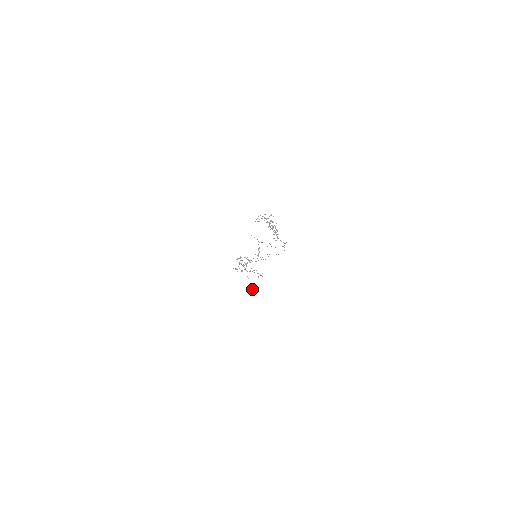
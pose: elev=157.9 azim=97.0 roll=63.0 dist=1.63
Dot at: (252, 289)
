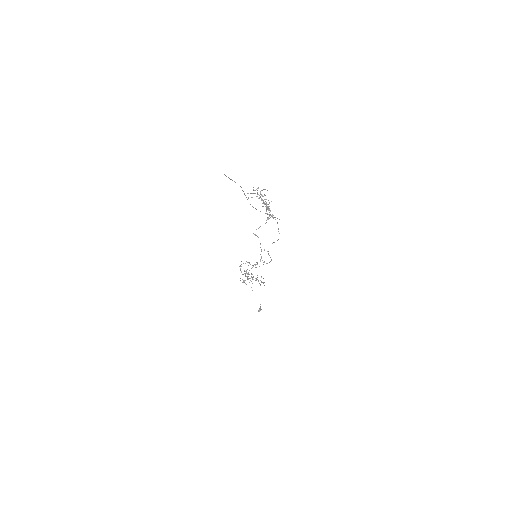
Dot at: occluded
